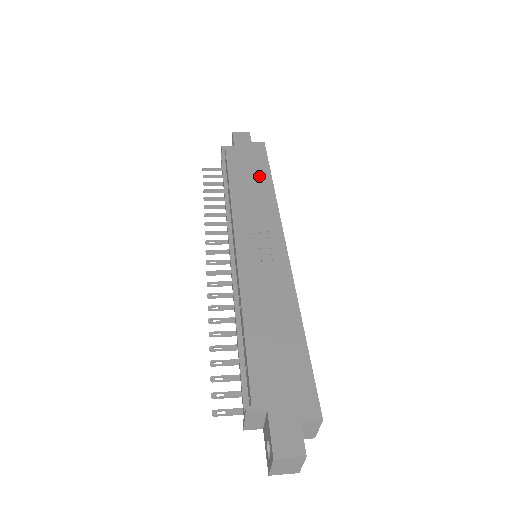
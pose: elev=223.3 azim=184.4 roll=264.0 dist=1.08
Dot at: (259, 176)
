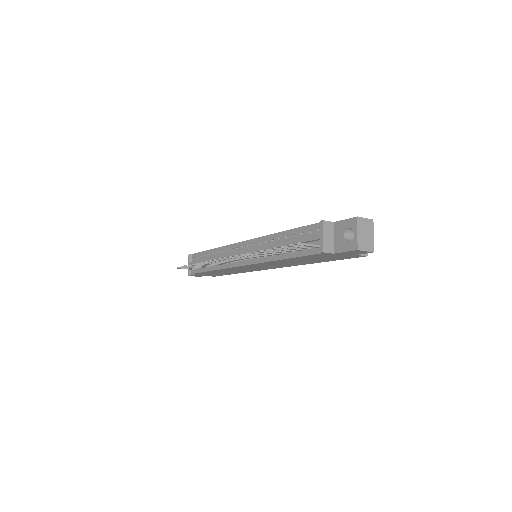
Dot at: occluded
